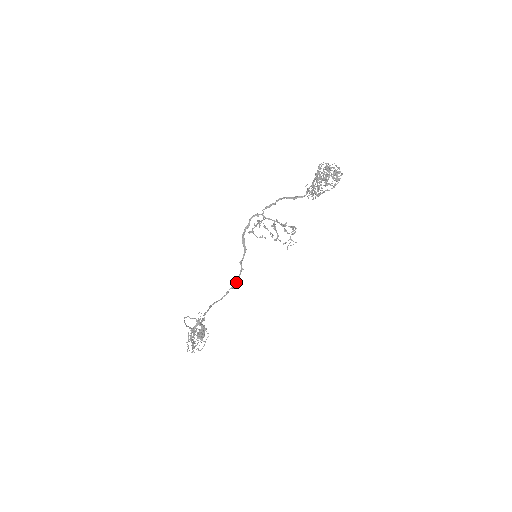
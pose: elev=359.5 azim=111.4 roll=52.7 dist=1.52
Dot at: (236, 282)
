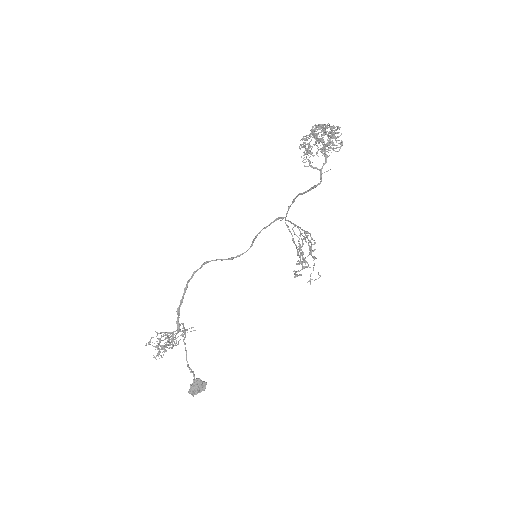
Dot at: (213, 260)
